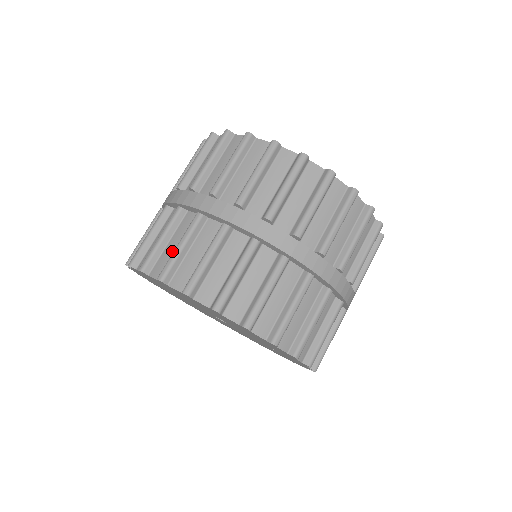
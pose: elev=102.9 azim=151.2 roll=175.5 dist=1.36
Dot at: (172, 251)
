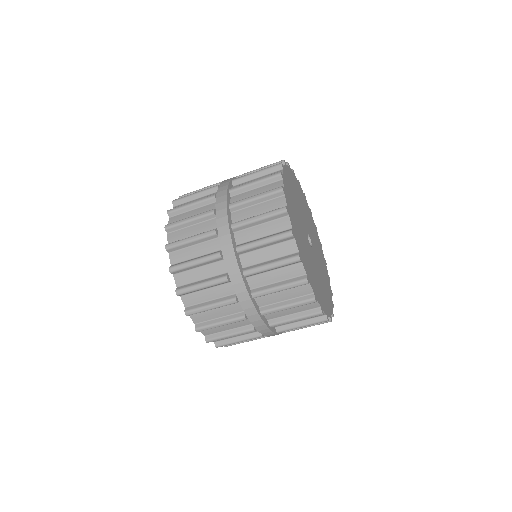
Dot at: (196, 277)
